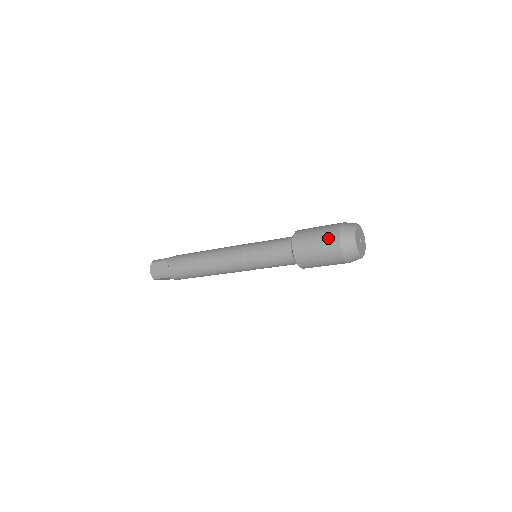
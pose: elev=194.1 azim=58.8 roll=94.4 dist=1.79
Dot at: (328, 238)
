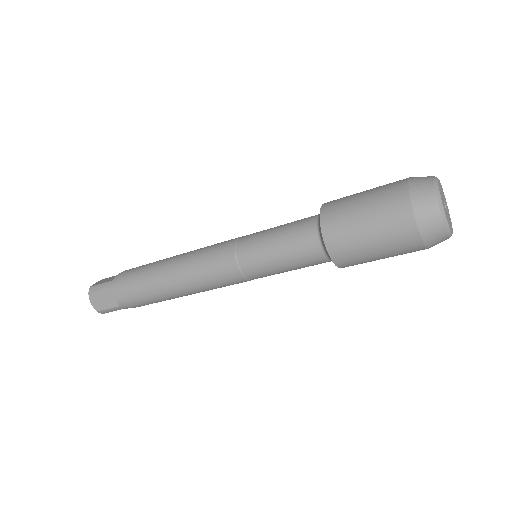
Dot at: (392, 224)
